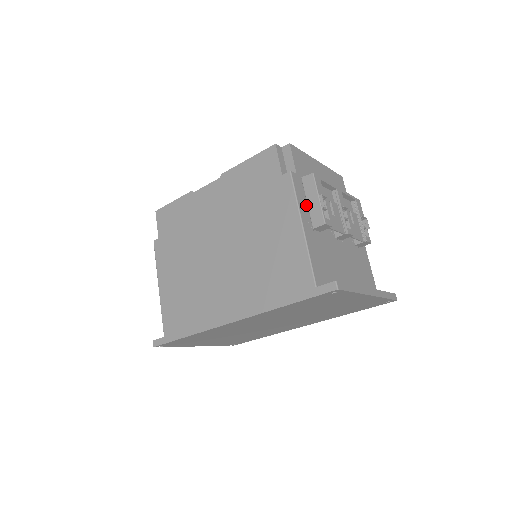
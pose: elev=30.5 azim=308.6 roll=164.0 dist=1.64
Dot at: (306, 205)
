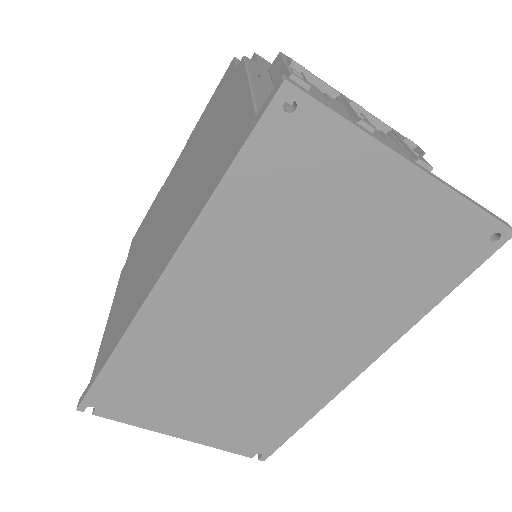
Dot at: (270, 83)
